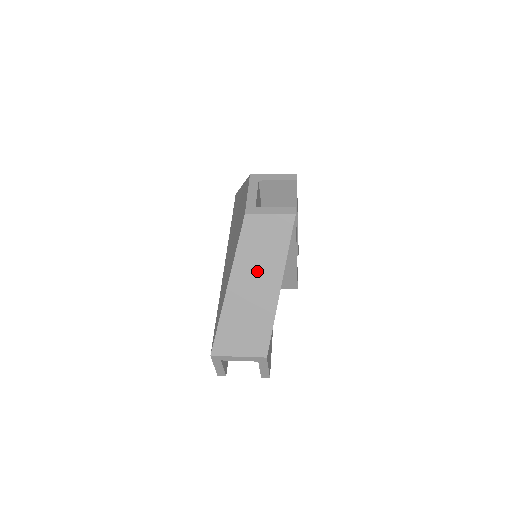
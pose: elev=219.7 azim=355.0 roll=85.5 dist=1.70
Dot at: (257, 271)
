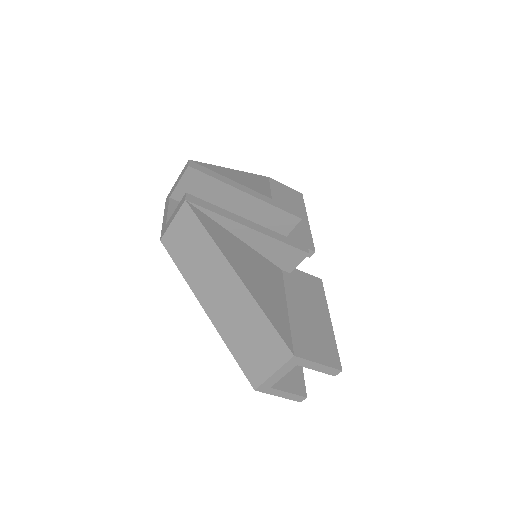
Dot at: (210, 279)
